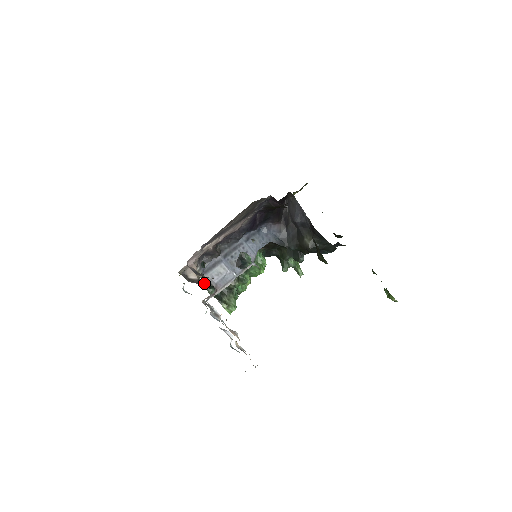
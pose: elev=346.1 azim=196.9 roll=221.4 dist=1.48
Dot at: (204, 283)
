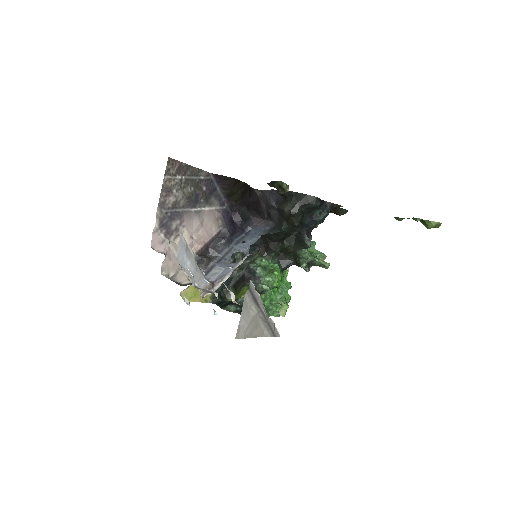
Dot at: occluded
